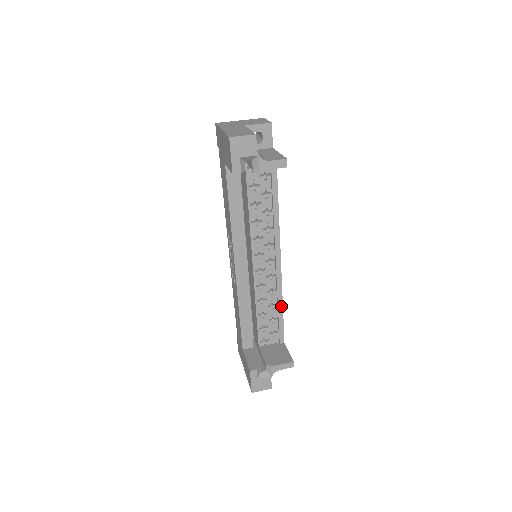
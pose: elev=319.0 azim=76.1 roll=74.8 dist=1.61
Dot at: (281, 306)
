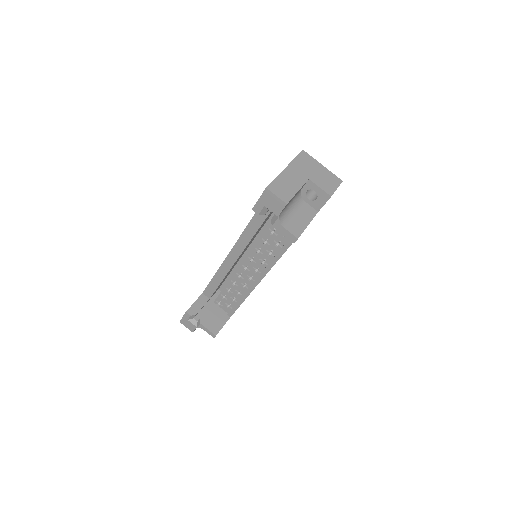
Dot at: (243, 299)
